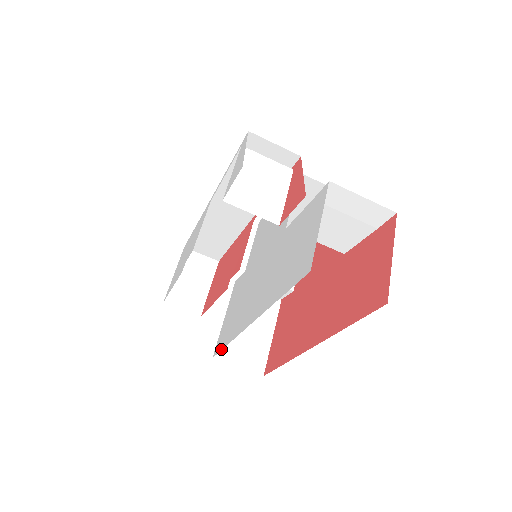
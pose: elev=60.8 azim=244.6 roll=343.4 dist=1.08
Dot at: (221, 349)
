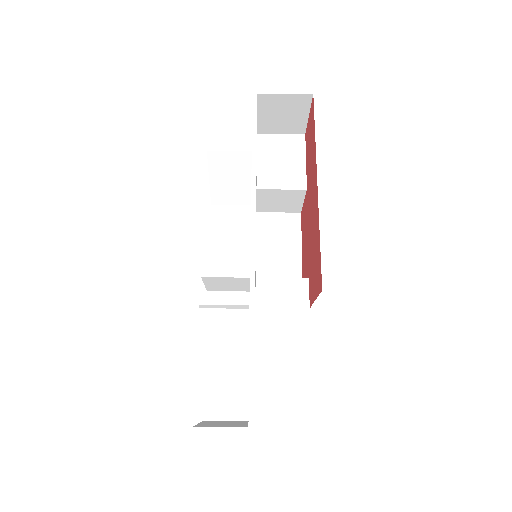
Dot at: occluded
